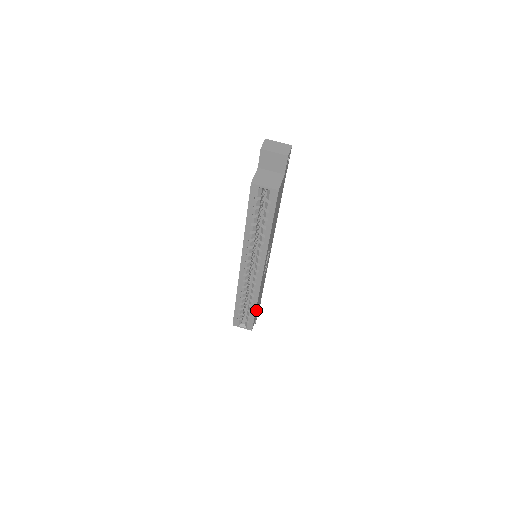
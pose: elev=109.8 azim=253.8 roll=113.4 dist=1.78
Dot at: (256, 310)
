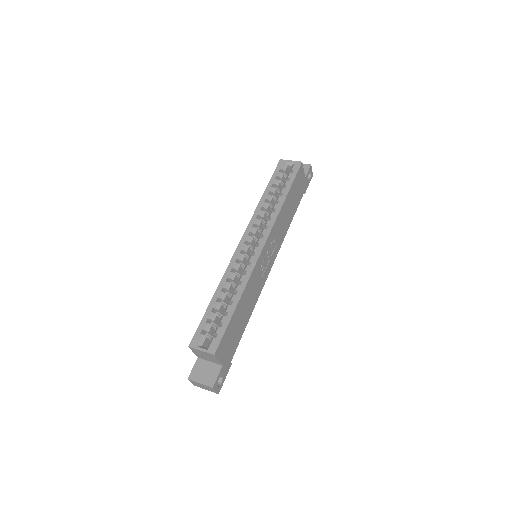
Dot at: (233, 322)
